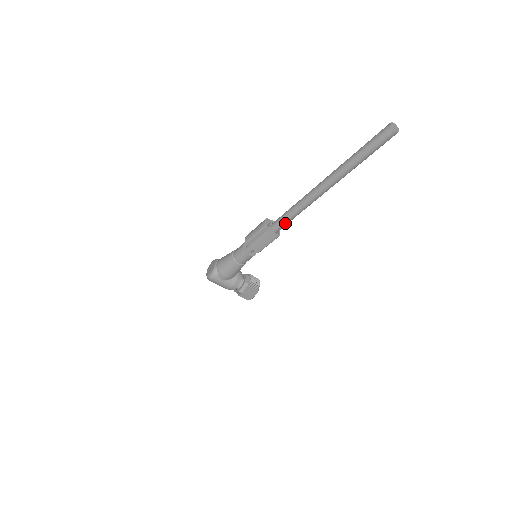
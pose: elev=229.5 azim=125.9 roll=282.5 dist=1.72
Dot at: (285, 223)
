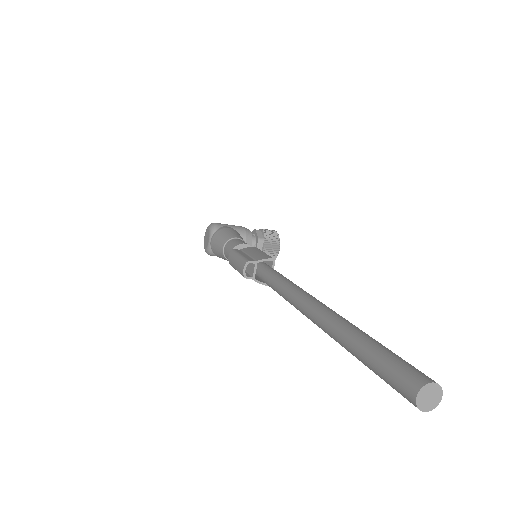
Dot at: occluded
